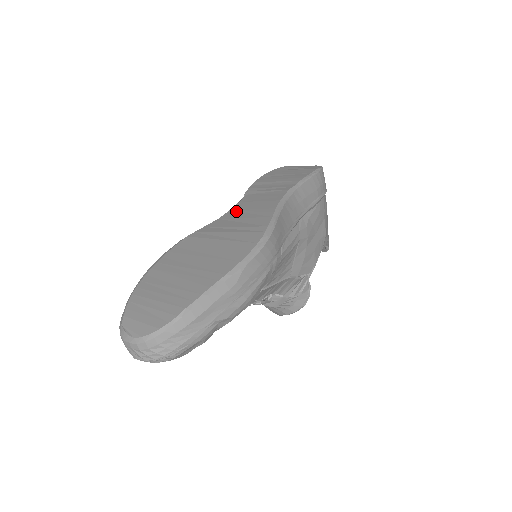
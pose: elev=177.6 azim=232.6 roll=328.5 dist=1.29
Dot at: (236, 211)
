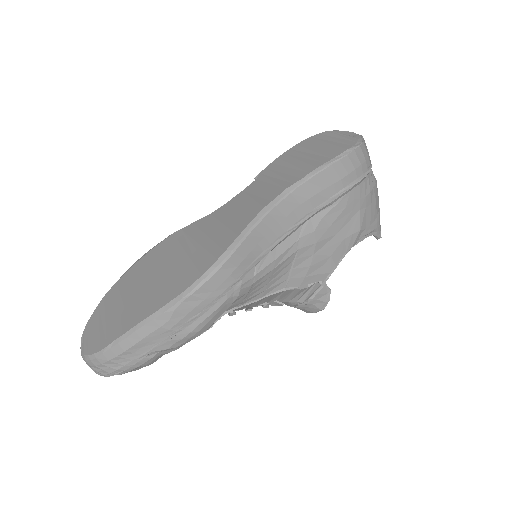
Dot at: (228, 207)
